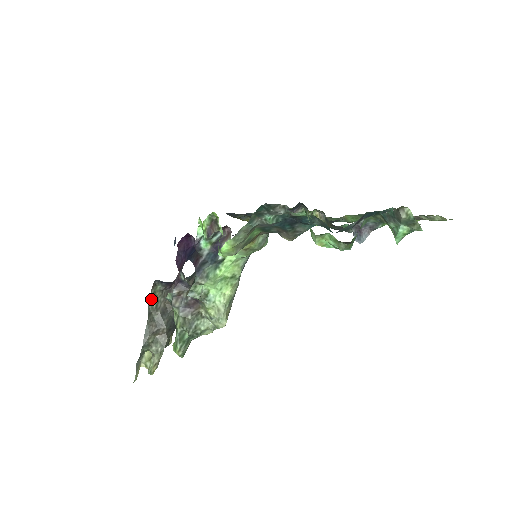
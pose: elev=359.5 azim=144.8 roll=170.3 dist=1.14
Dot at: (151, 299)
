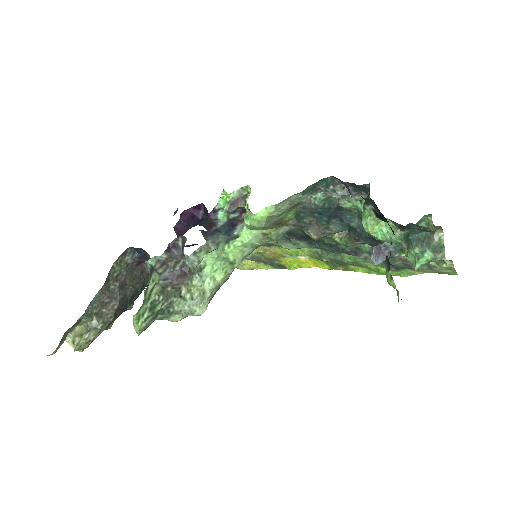
Dot at: (115, 266)
